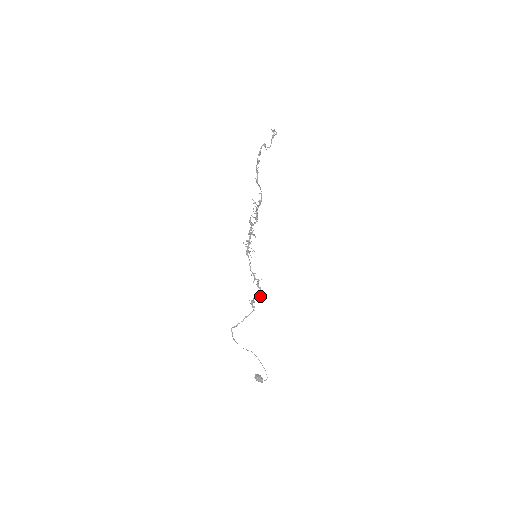
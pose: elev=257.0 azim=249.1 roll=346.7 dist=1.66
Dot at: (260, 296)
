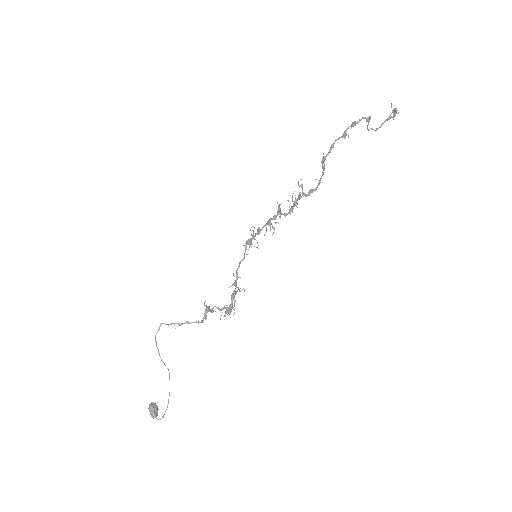
Dot at: (226, 310)
